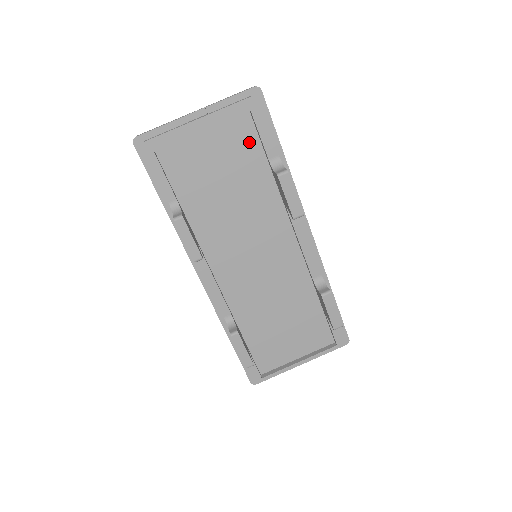
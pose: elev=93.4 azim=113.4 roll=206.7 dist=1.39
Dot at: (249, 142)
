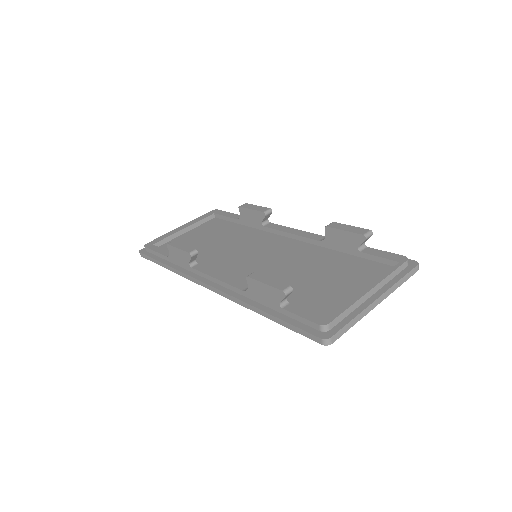
Dot at: (221, 224)
